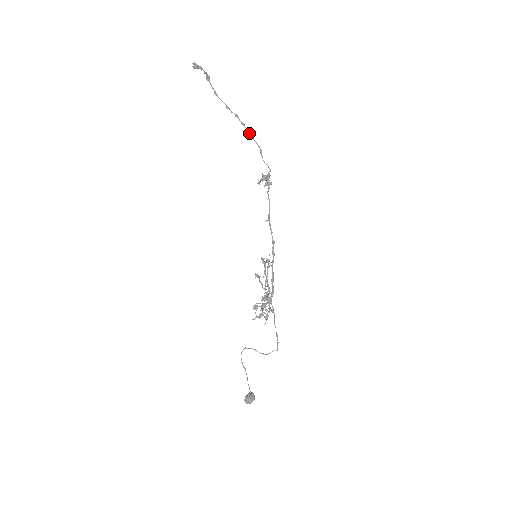
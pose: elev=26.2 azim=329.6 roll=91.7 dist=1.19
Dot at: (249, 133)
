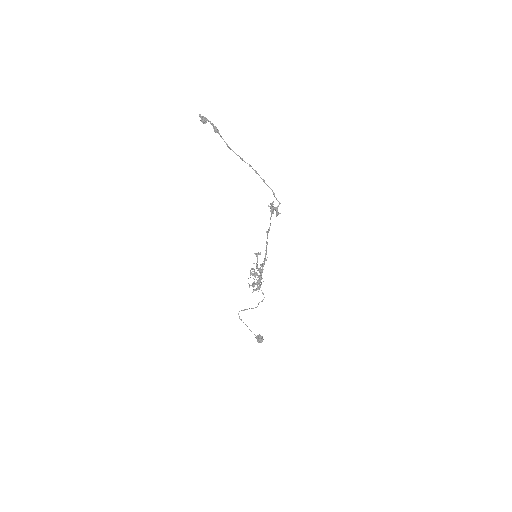
Dot at: (262, 179)
